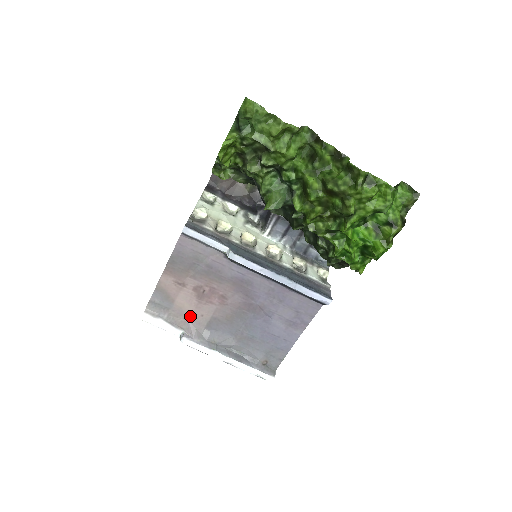
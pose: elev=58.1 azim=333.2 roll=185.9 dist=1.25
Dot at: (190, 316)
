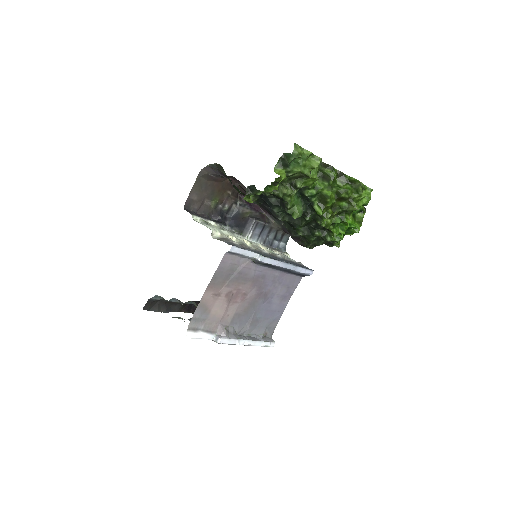
Dot at: (221, 319)
